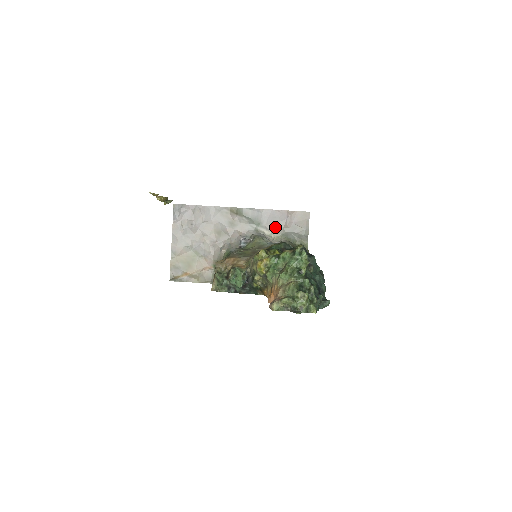
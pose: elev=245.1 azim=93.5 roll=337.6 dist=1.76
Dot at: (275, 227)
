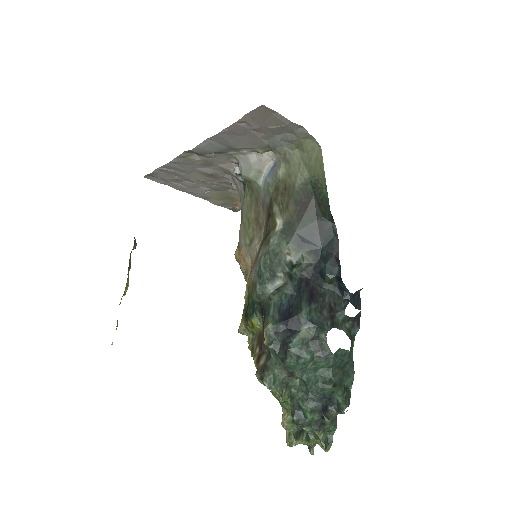
Dot at: (249, 143)
